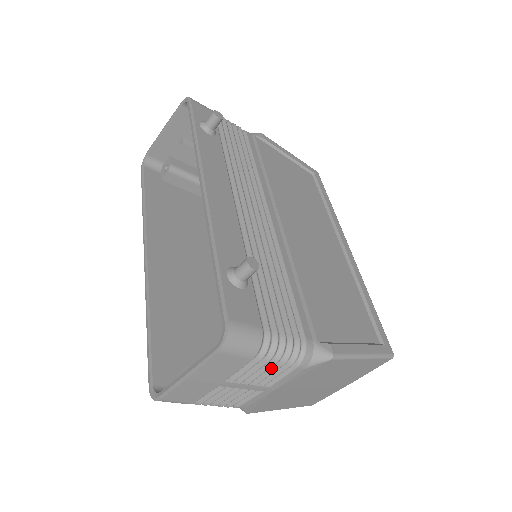
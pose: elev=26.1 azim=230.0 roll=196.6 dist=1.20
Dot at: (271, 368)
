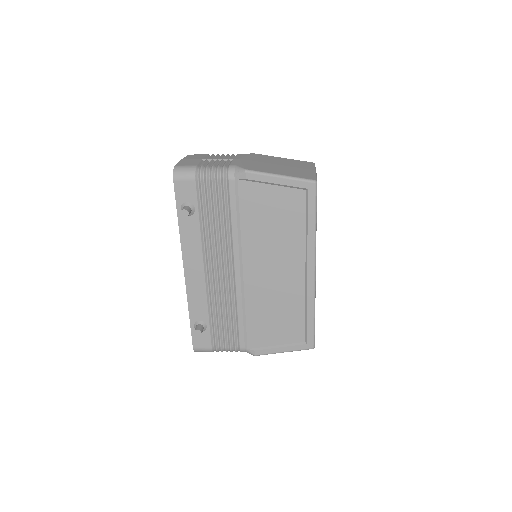
Dot at: occluded
